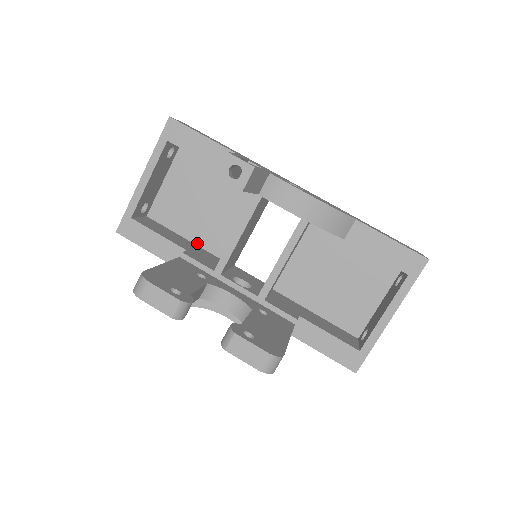
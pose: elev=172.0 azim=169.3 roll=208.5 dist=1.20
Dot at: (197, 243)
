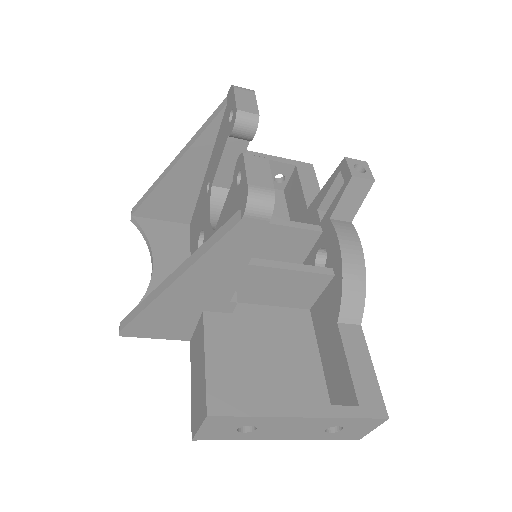
Dot at: occluded
